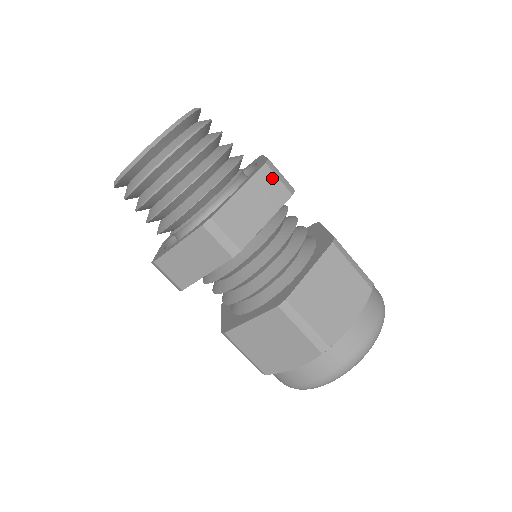
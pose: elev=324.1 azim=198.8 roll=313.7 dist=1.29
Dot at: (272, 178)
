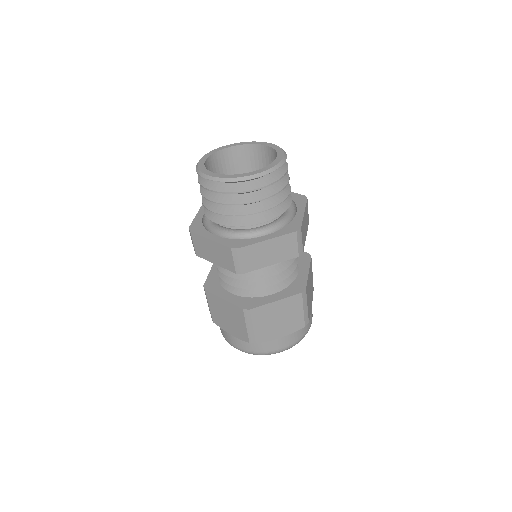
Dot at: occluded
